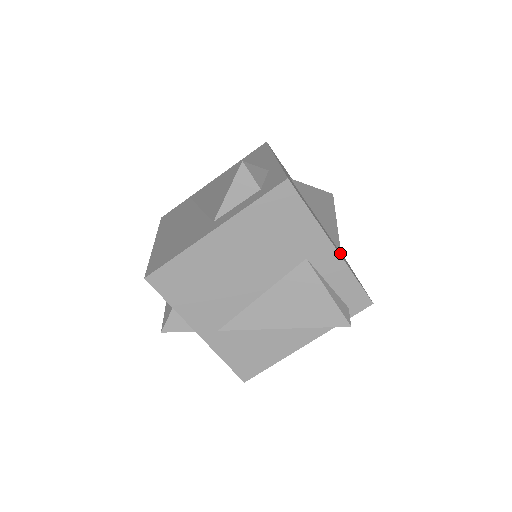
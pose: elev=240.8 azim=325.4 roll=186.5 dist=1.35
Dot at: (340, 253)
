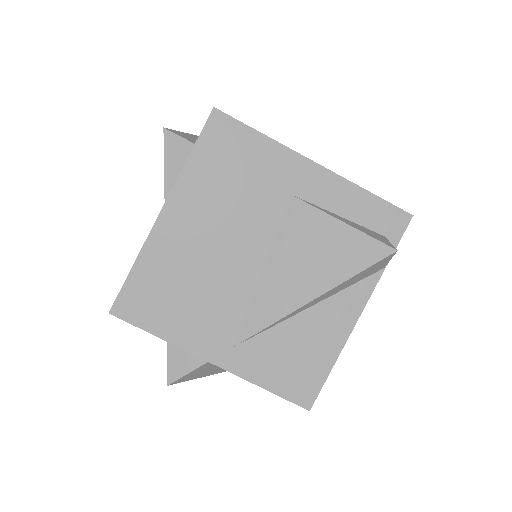
Dot at: occluded
